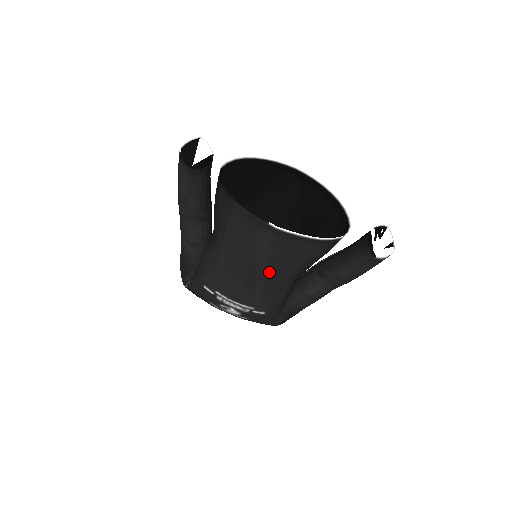
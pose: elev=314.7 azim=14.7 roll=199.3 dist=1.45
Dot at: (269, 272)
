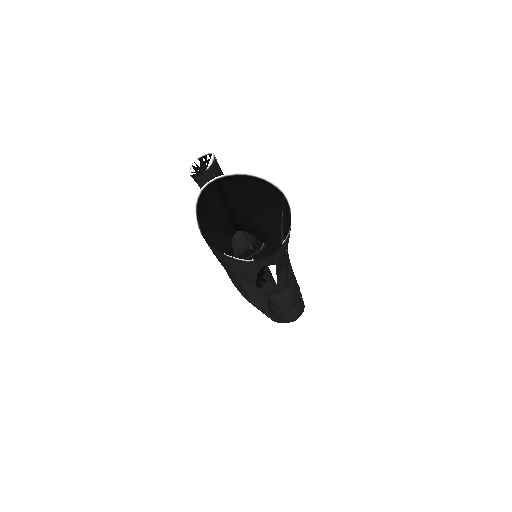
Dot at: (226, 268)
